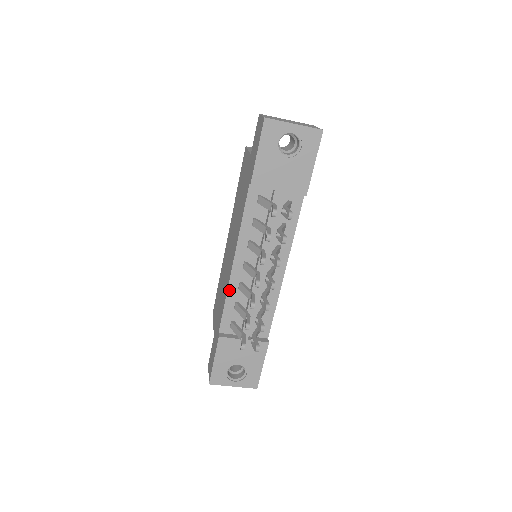
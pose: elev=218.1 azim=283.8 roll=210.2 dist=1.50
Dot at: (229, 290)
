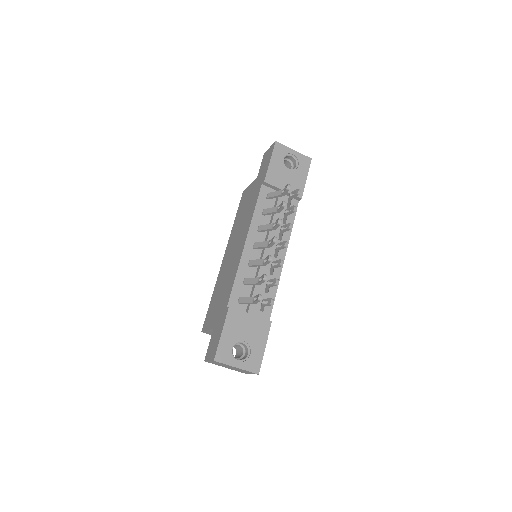
Dot at: (240, 266)
